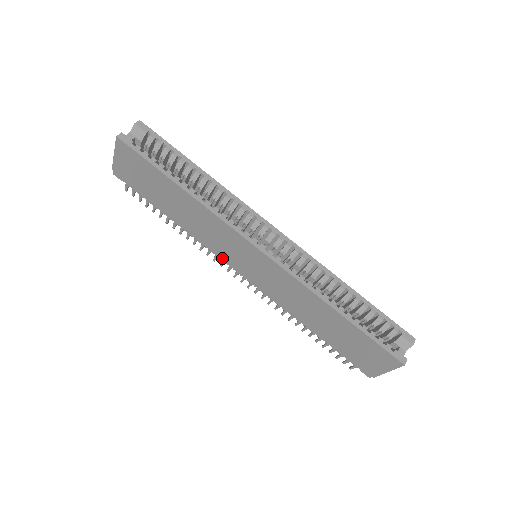
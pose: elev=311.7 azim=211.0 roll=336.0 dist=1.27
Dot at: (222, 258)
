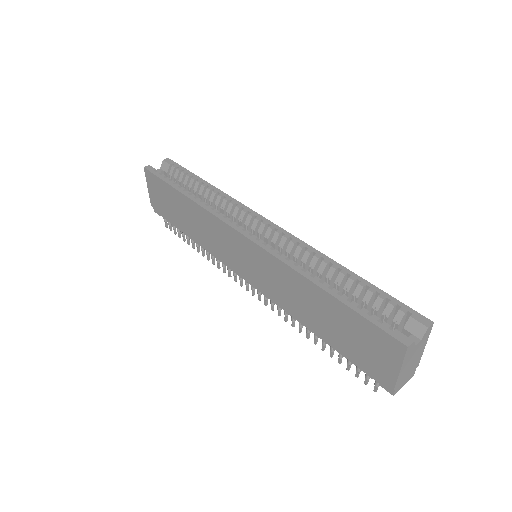
Dot at: (229, 266)
